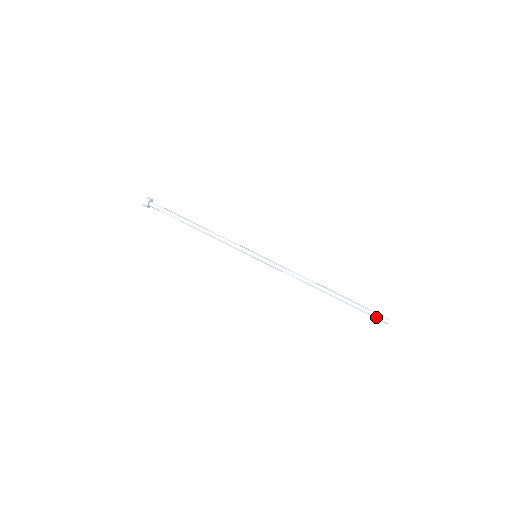
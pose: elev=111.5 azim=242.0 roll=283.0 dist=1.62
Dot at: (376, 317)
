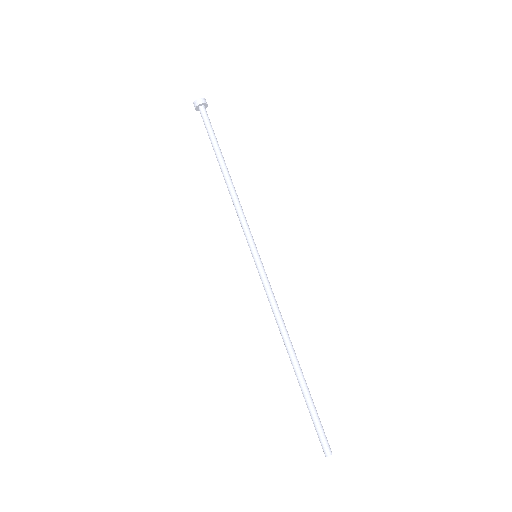
Dot at: (318, 437)
